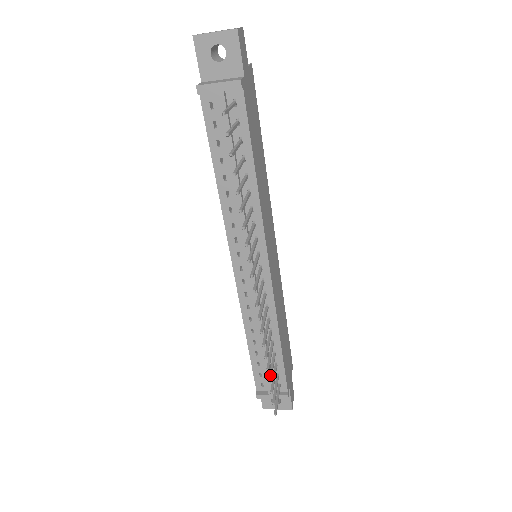
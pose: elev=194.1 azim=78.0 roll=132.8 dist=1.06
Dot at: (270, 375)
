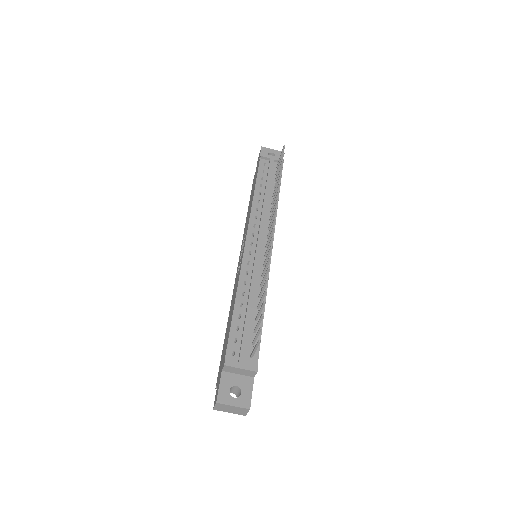
Dot at: (263, 304)
